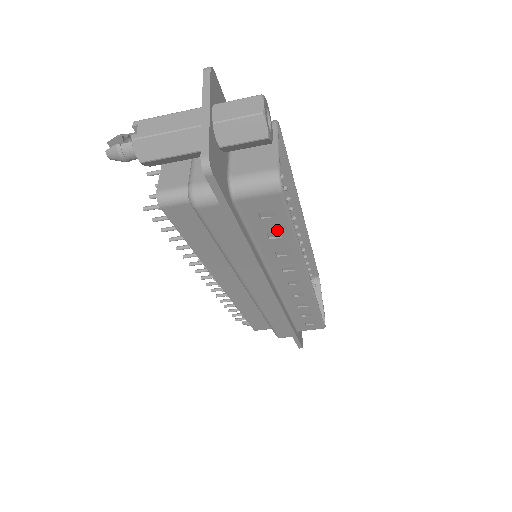
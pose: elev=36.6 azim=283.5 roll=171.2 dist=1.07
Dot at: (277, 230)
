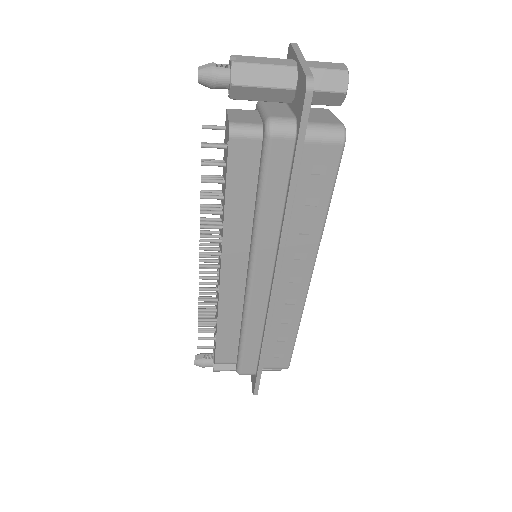
Dot at: (317, 195)
